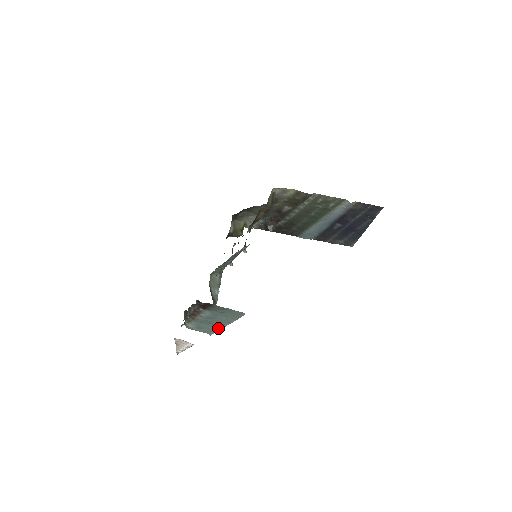
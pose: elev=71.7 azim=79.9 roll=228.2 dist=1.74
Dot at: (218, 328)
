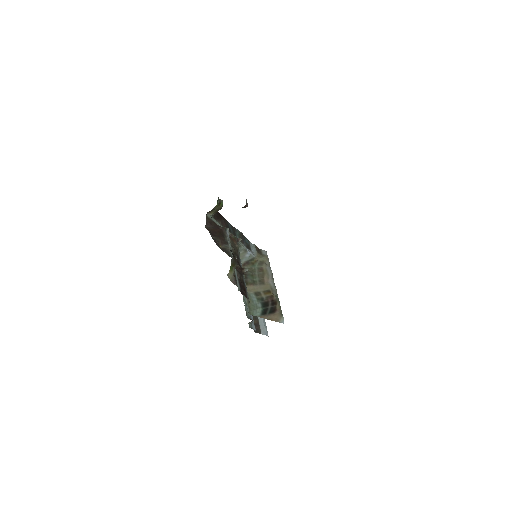
Dot at: occluded
